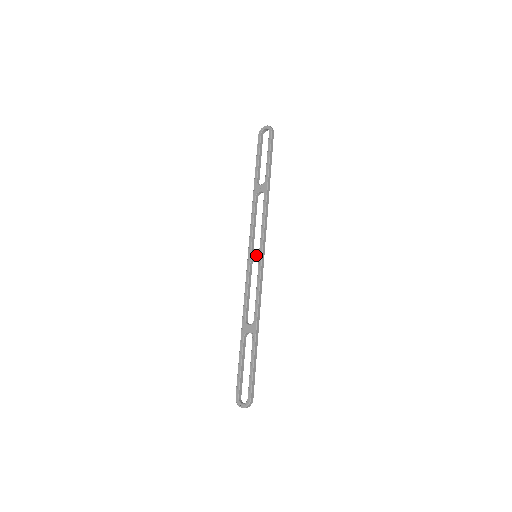
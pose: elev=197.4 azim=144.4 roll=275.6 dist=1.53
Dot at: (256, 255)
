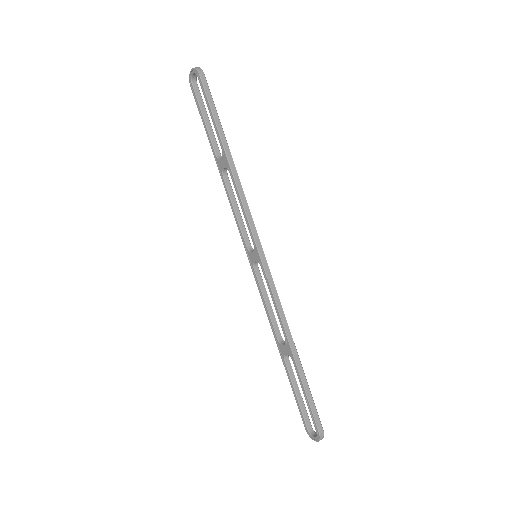
Dot at: (254, 256)
